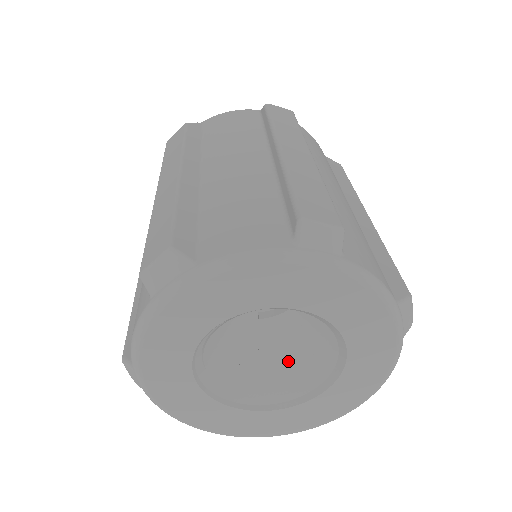
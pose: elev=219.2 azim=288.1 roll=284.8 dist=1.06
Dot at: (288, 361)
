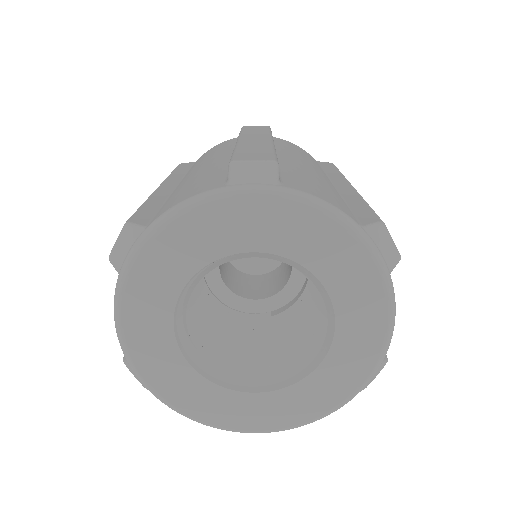
Dot at: (295, 340)
